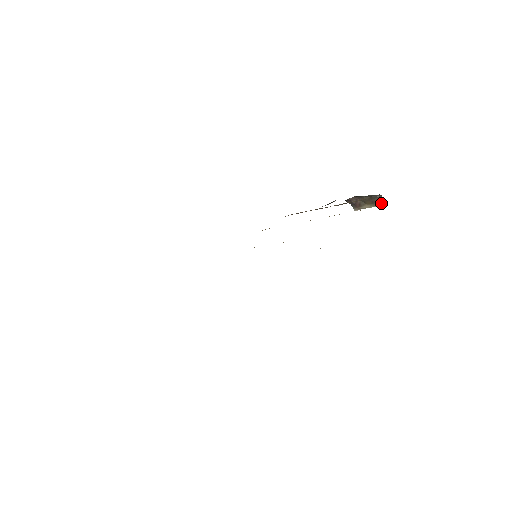
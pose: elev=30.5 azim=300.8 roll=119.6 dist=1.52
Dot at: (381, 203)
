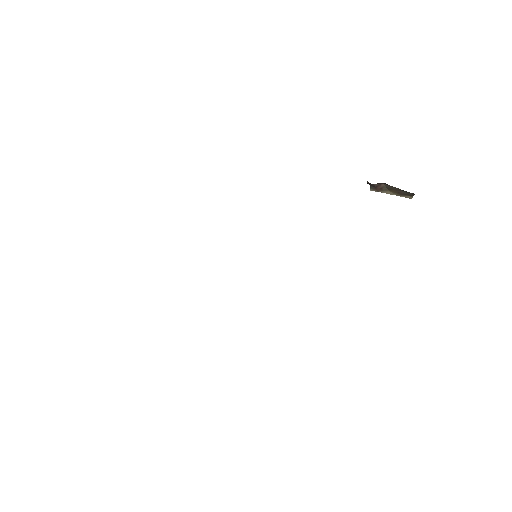
Dot at: (408, 196)
